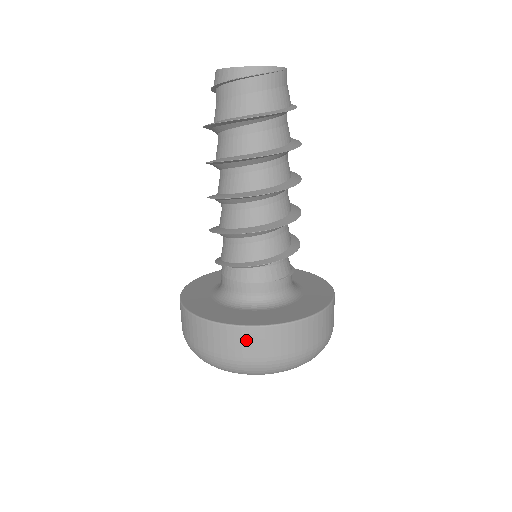
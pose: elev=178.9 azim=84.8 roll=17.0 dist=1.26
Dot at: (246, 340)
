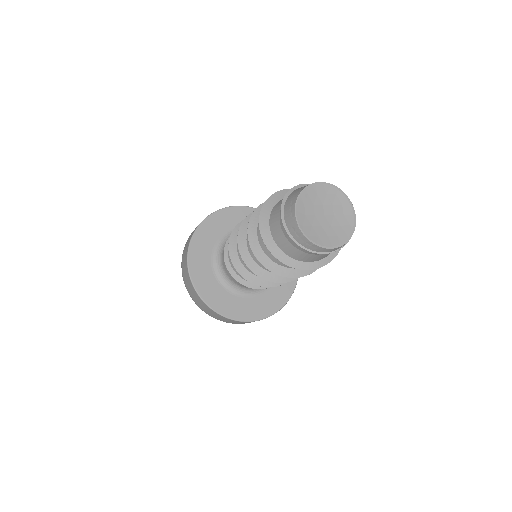
Dot at: occluded
